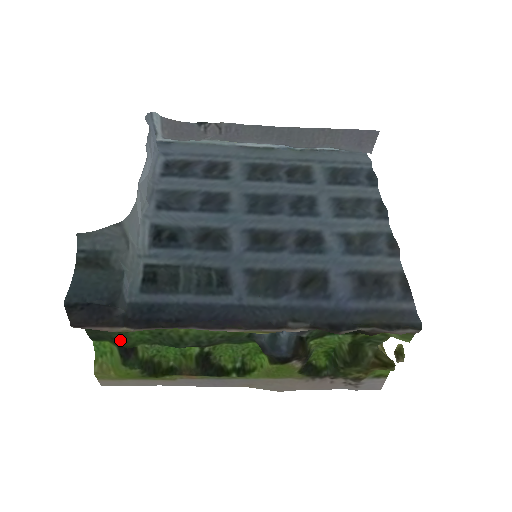
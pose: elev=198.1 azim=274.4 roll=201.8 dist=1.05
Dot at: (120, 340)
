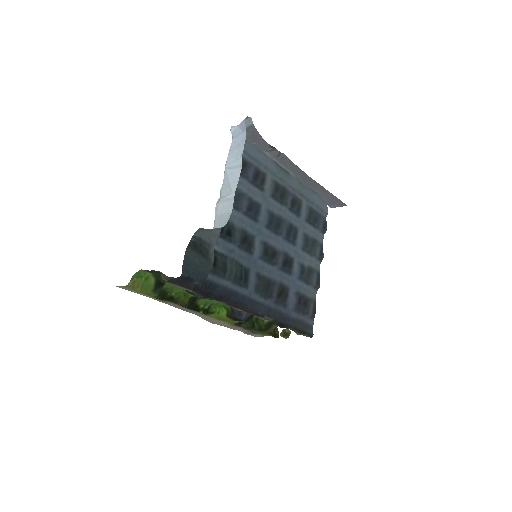
Dot at: occluded
